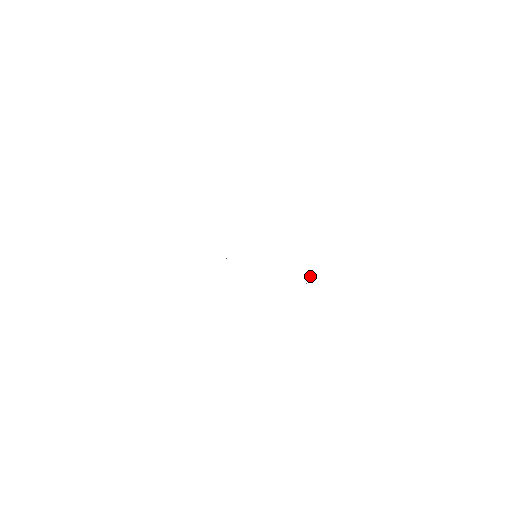
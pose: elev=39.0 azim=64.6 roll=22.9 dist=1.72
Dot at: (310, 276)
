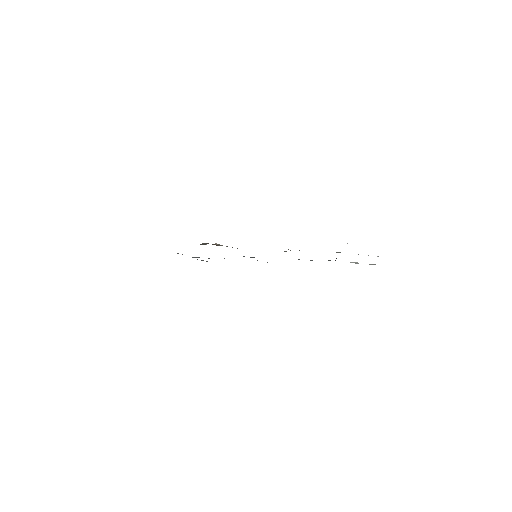
Dot at: (336, 258)
